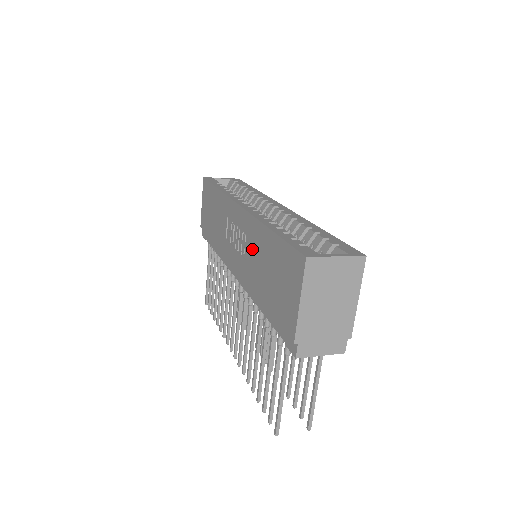
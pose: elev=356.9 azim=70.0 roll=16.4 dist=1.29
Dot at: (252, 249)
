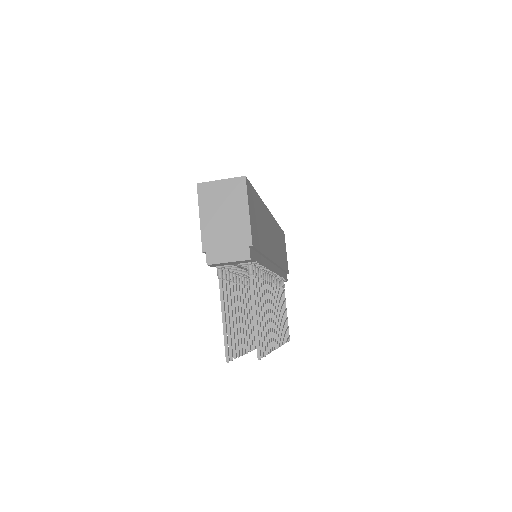
Dot at: occluded
